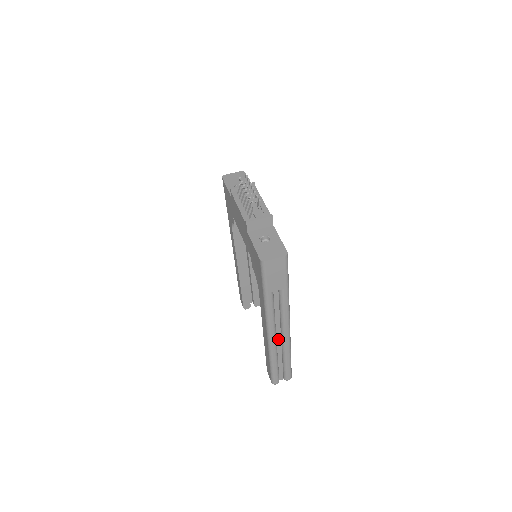
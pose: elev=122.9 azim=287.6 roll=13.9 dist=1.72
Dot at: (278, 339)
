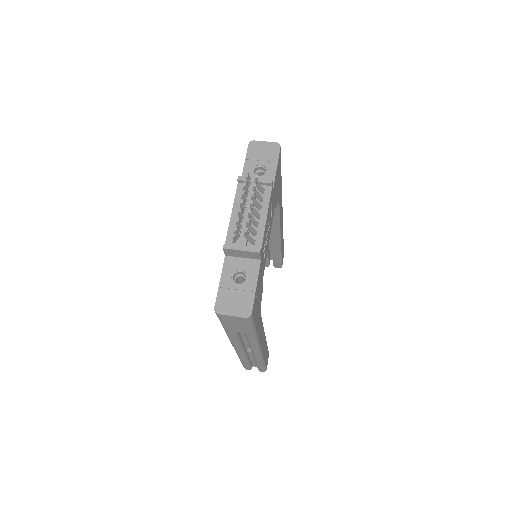
Dot at: (248, 350)
